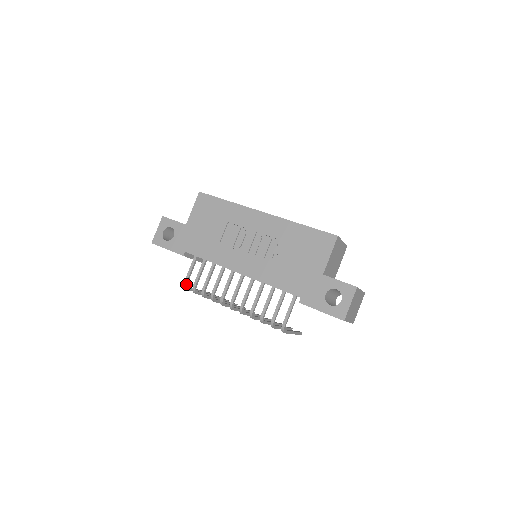
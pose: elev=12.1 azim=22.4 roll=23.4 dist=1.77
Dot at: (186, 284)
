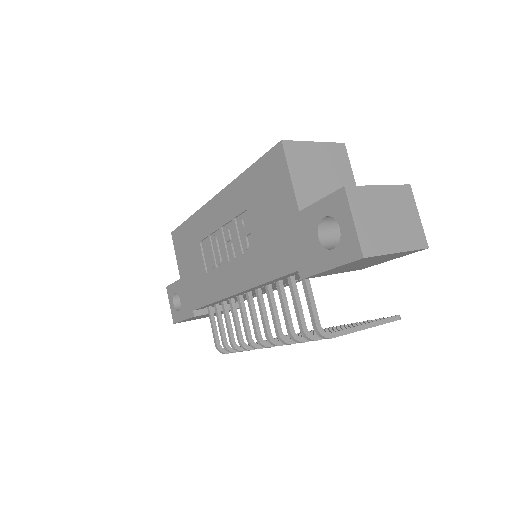
Dot at: (219, 348)
